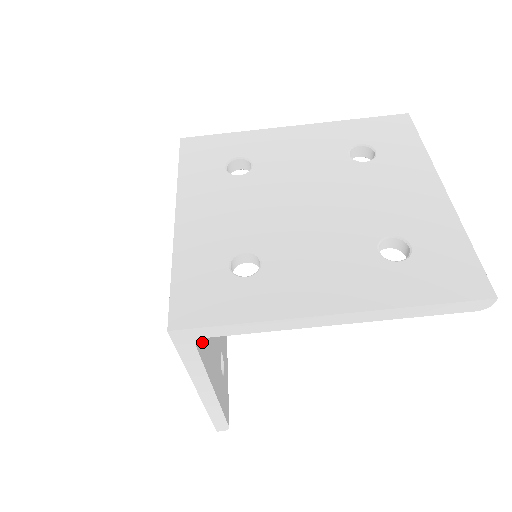
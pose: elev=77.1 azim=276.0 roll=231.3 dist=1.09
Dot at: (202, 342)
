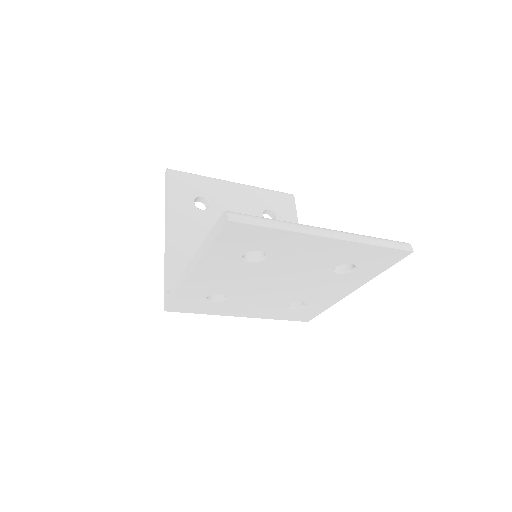
Dot at: occluded
